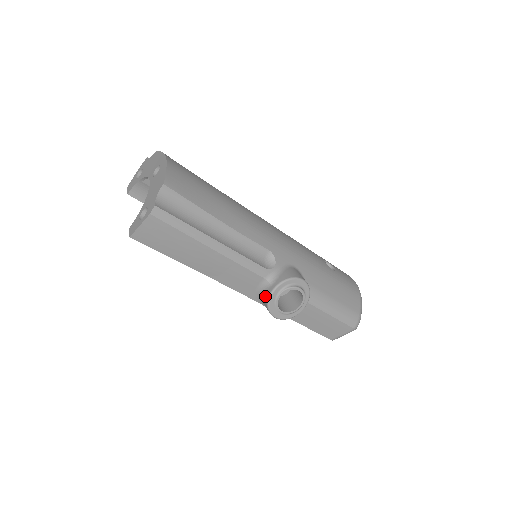
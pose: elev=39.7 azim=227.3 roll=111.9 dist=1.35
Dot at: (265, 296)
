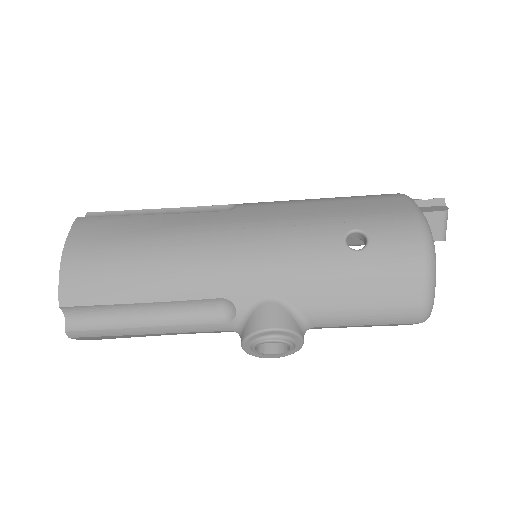
Dot at: occluded
